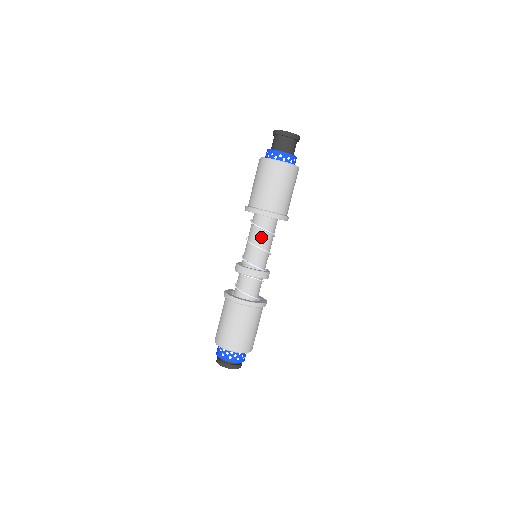
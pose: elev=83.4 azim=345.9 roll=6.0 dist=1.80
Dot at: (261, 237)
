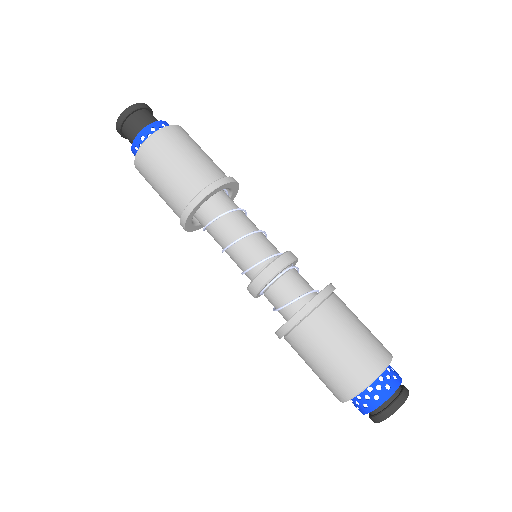
Dot at: (237, 223)
